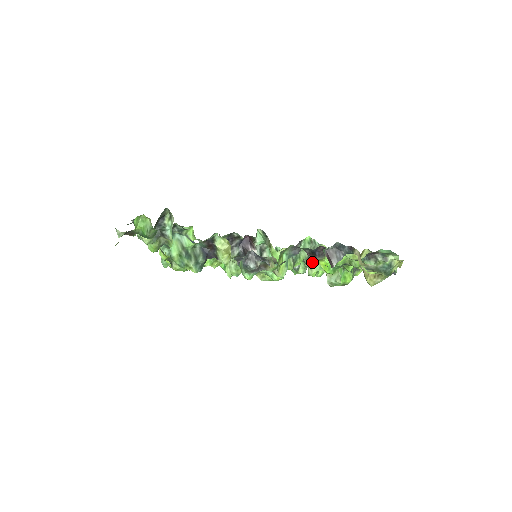
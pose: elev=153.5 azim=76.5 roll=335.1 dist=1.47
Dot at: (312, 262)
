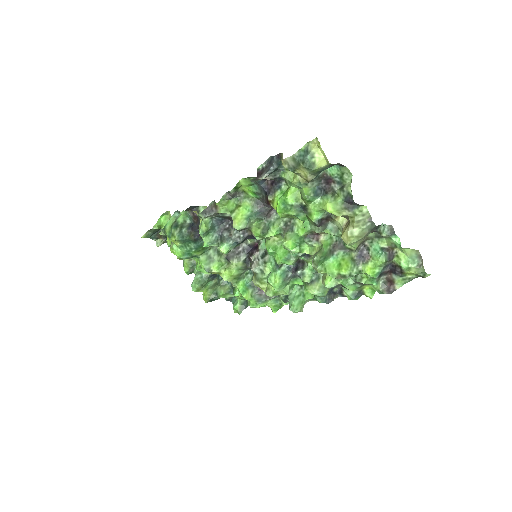
Dot at: (288, 231)
